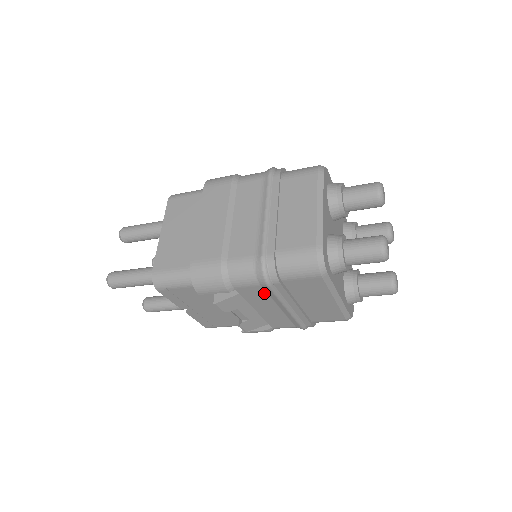
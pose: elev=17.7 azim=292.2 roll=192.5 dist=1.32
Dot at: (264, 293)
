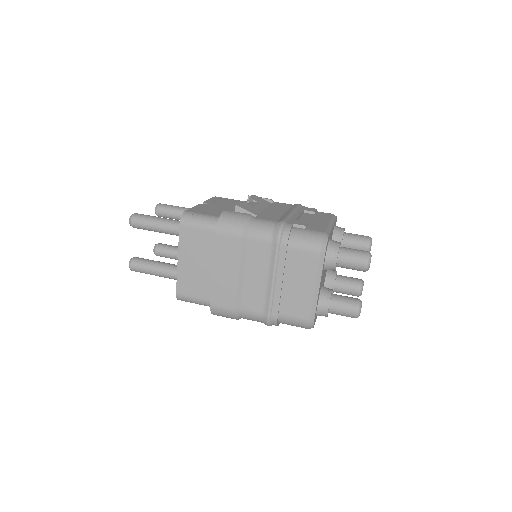
Dot at: occluded
